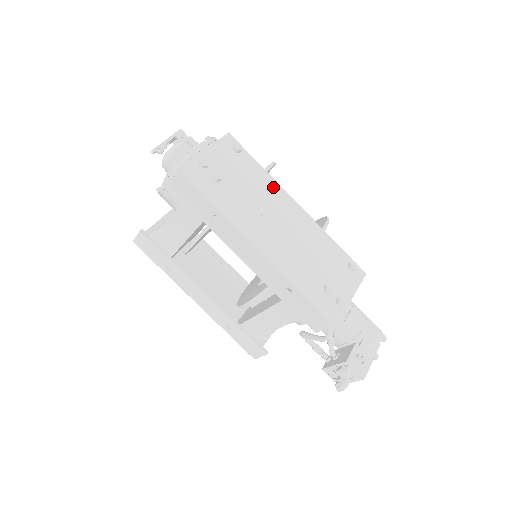
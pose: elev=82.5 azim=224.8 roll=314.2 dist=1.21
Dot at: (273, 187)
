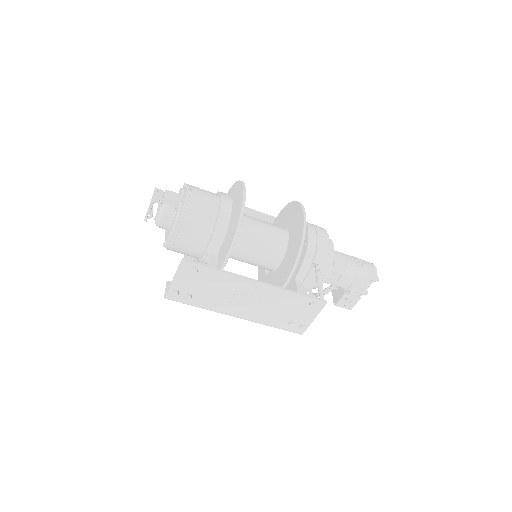
Dot at: (233, 281)
